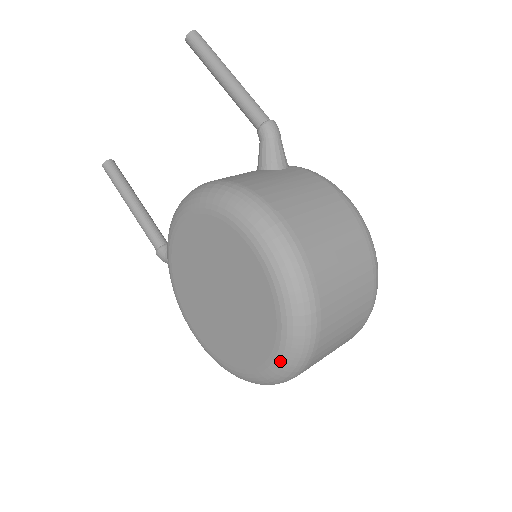
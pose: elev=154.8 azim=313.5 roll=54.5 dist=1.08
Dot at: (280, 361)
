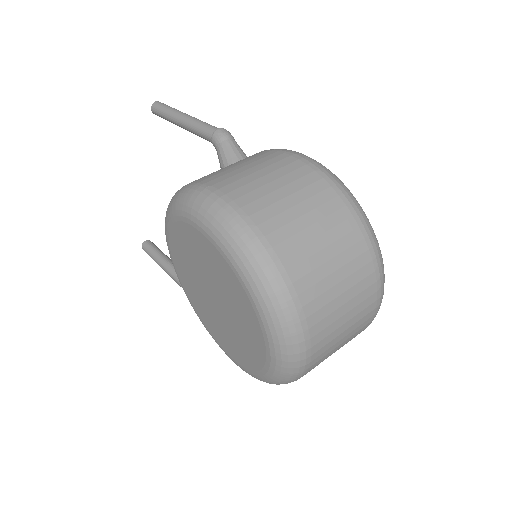
Dot at: (271, 335)
